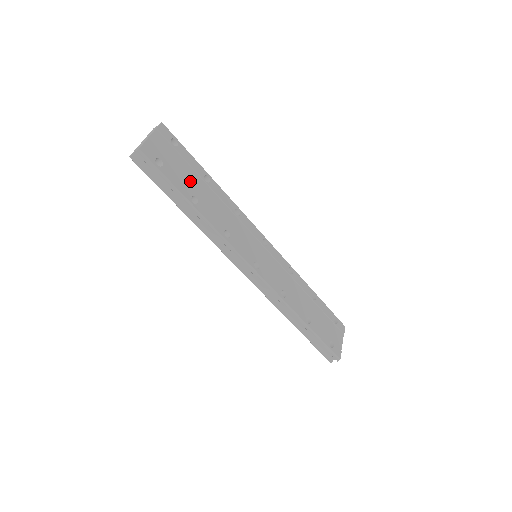
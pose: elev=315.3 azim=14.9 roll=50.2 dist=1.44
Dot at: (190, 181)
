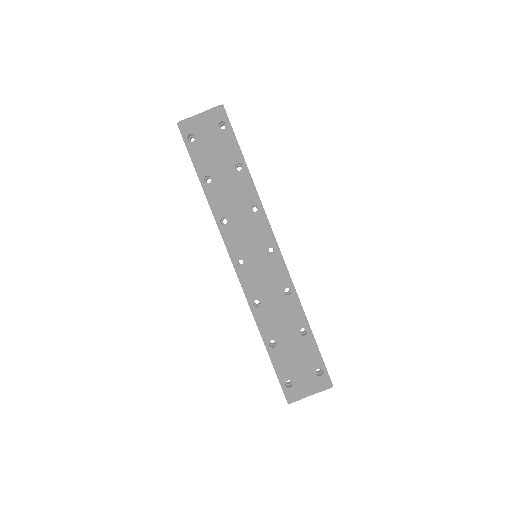
Dot at: (216, 163)
